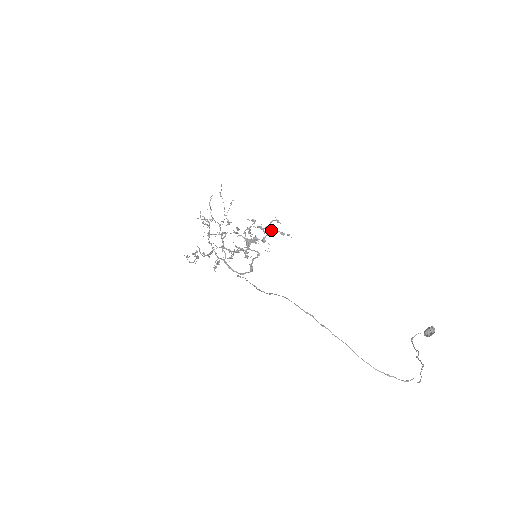
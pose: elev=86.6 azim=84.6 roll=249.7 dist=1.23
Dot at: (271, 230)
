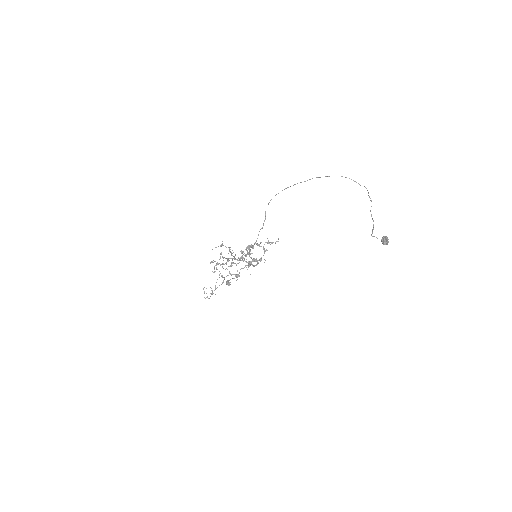
Dot at: (265, 250)
